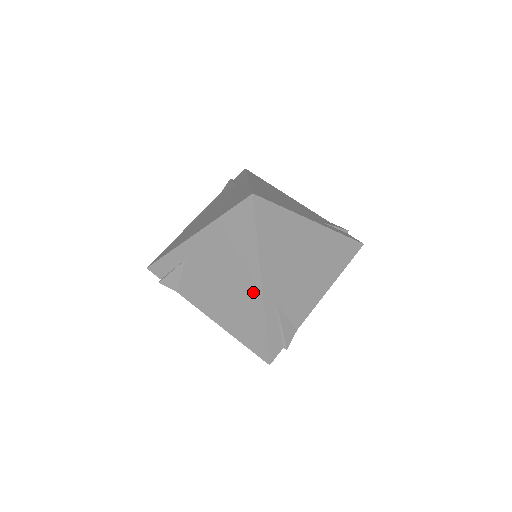
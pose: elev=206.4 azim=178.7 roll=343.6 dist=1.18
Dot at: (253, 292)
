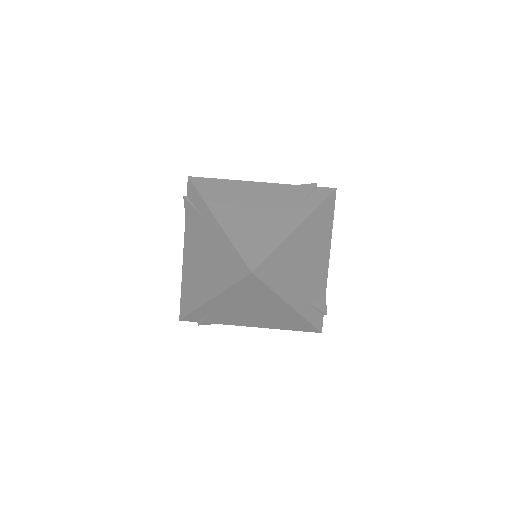
Dot at: (286, 311)
